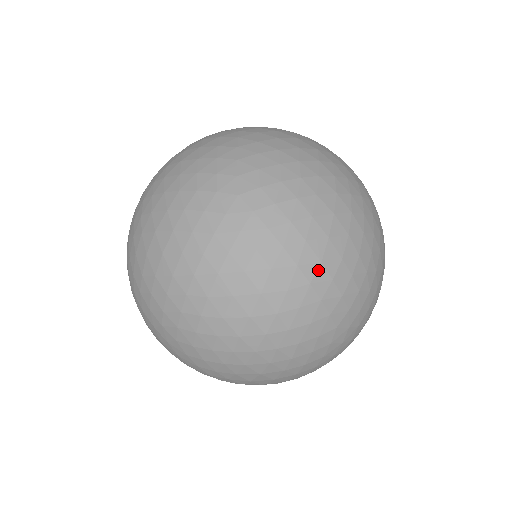
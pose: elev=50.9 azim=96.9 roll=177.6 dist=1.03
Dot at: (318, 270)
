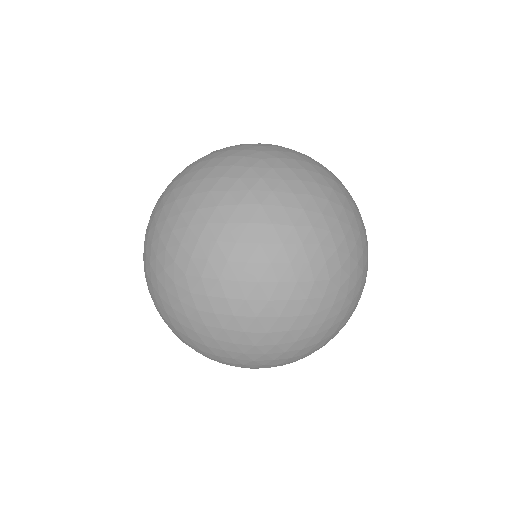
Dot at: (319, 219)
